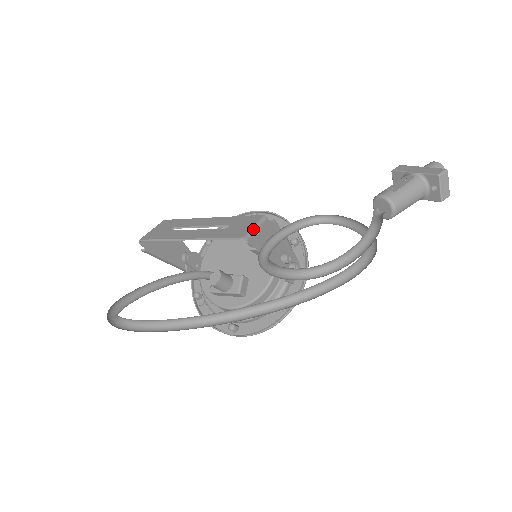
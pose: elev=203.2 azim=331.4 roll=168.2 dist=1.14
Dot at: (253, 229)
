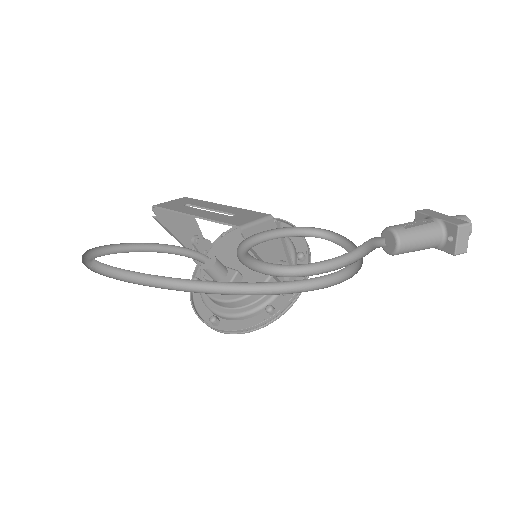
Dot at: (253, 222)
